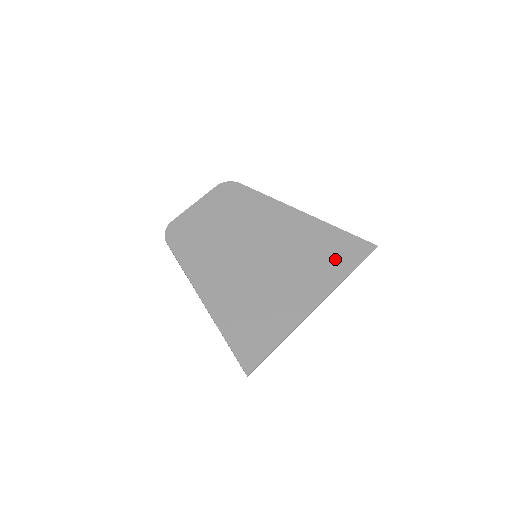
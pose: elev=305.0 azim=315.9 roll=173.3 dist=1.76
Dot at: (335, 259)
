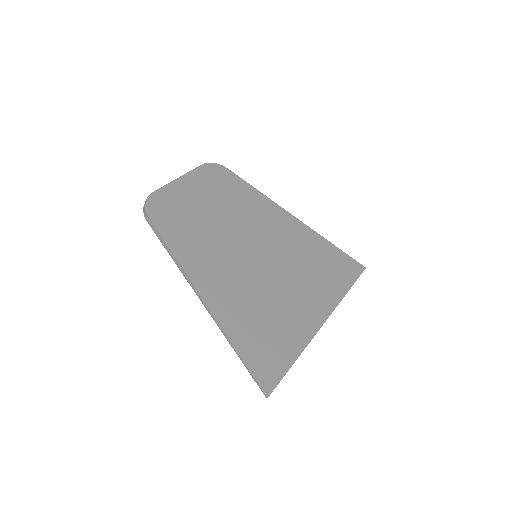
Dot at: (333, 274)
